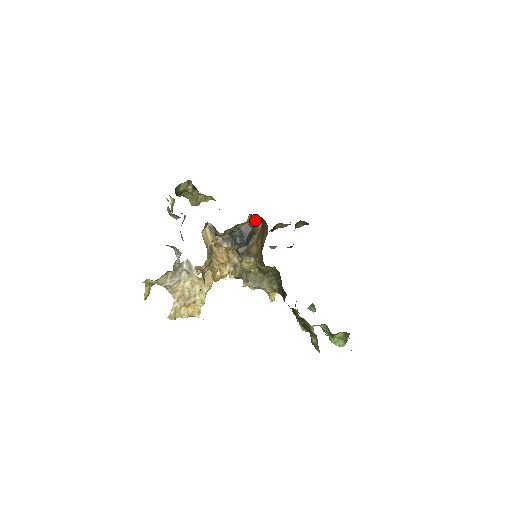
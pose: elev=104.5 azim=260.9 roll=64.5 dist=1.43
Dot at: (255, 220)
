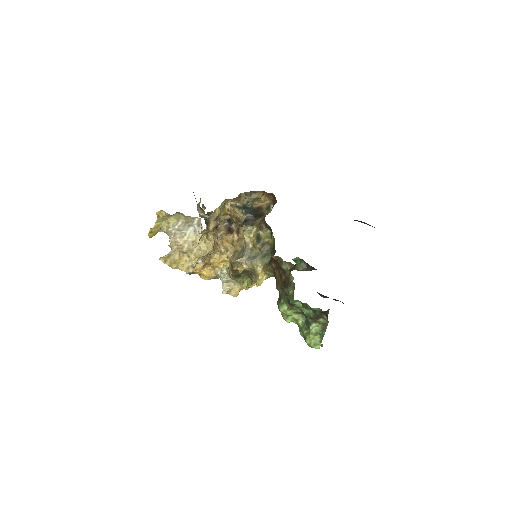
Dot at: (267, 205)
